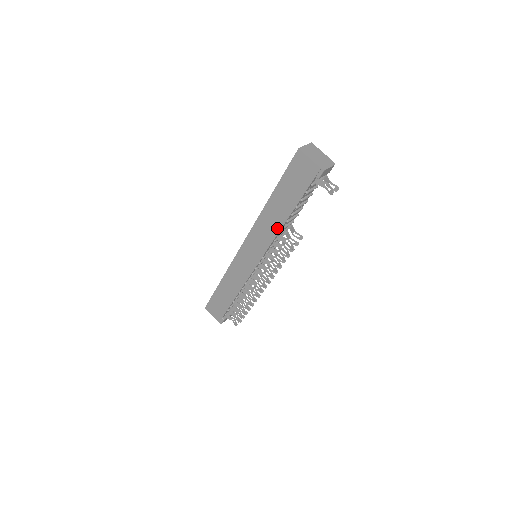
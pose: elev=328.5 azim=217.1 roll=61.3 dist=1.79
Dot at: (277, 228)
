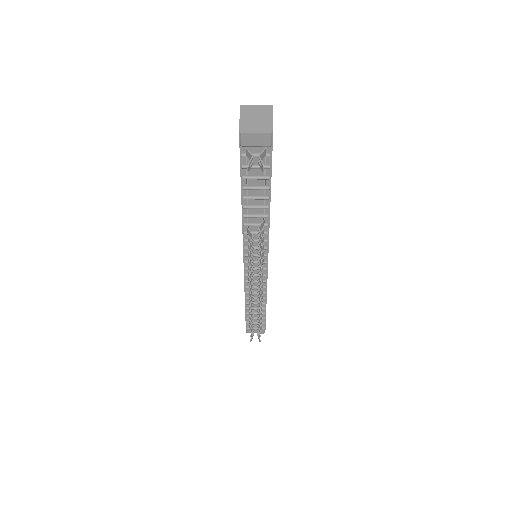
Dot at: (242, 215)
